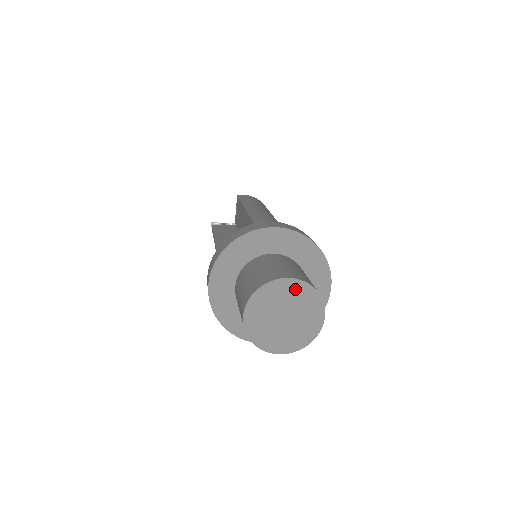
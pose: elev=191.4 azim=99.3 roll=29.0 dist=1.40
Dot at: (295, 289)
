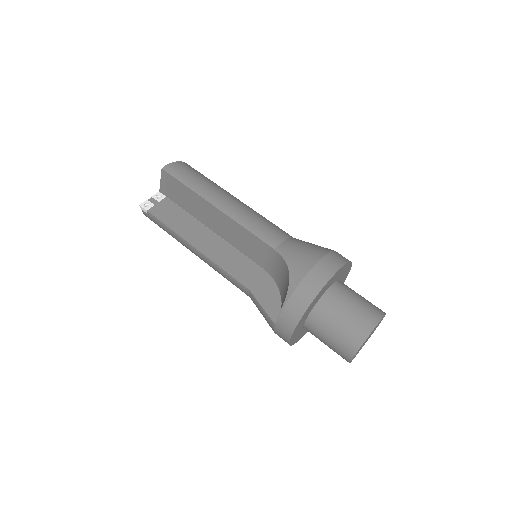
Dot at: occluded
